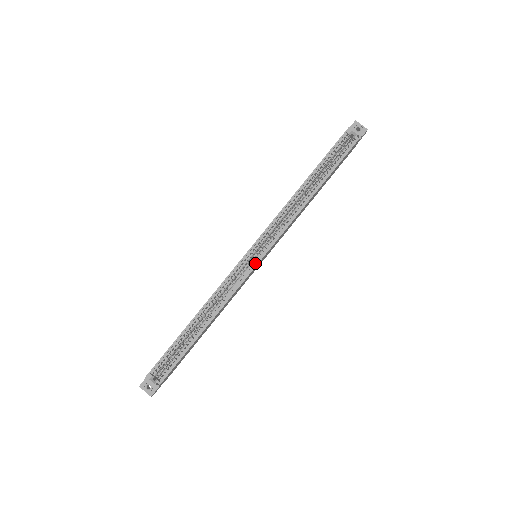
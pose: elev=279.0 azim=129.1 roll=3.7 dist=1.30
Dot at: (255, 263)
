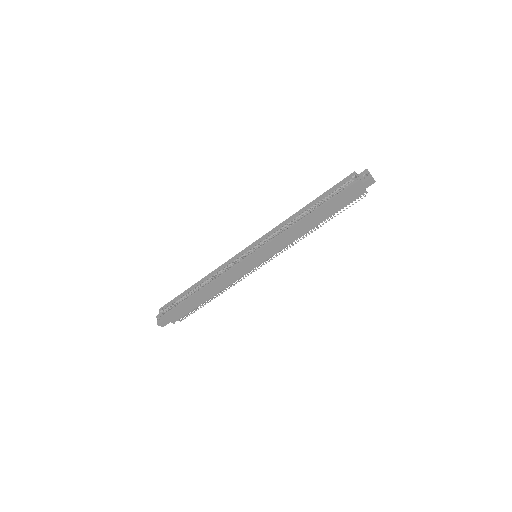
Dot at: (247, 257)
